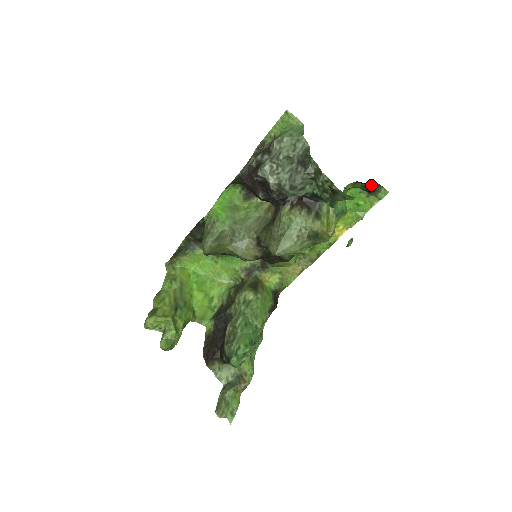
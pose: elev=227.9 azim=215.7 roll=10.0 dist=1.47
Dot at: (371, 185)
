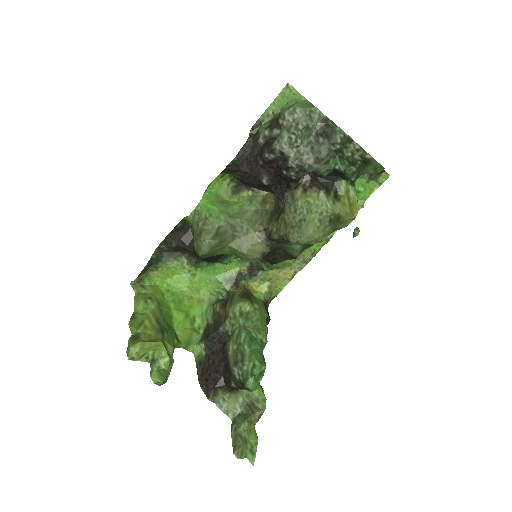
Dot at: occluded
